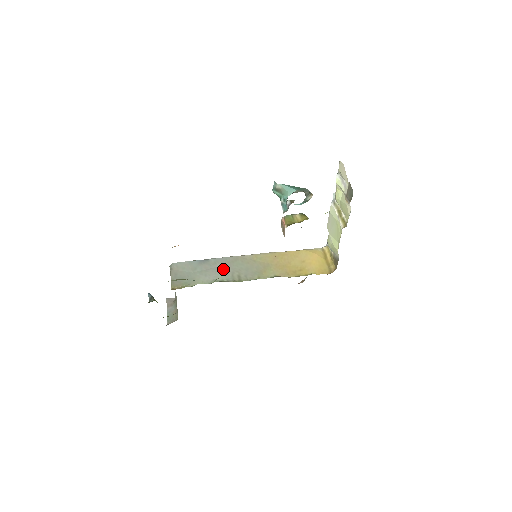
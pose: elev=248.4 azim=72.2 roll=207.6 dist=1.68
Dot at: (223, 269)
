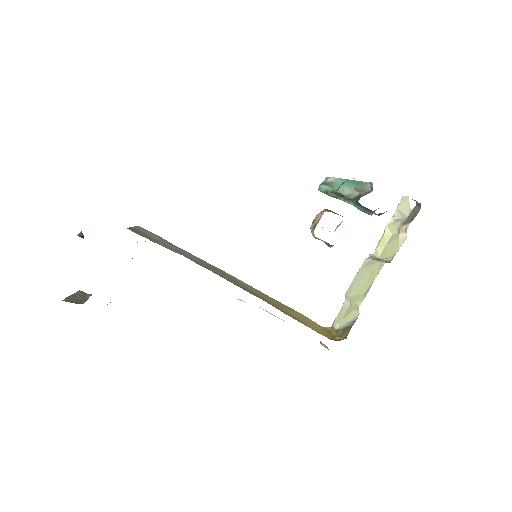
Dot at: (199, 261)
